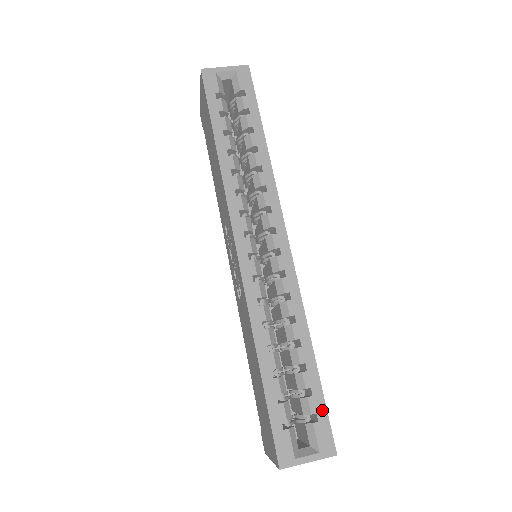
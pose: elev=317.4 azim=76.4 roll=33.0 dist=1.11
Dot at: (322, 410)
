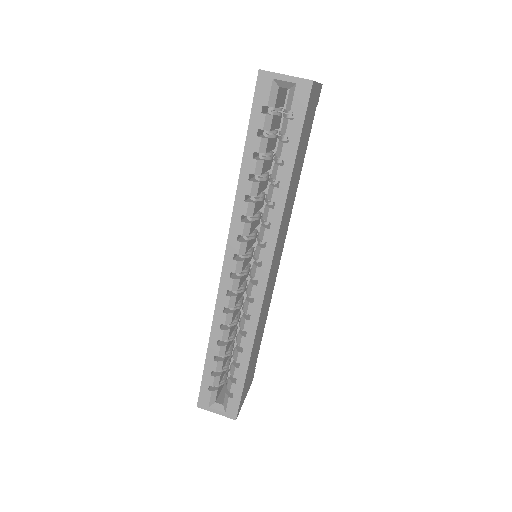
Dot at: (238, 394)
